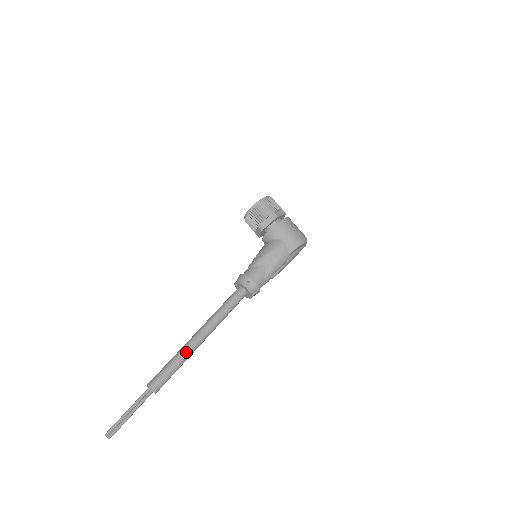
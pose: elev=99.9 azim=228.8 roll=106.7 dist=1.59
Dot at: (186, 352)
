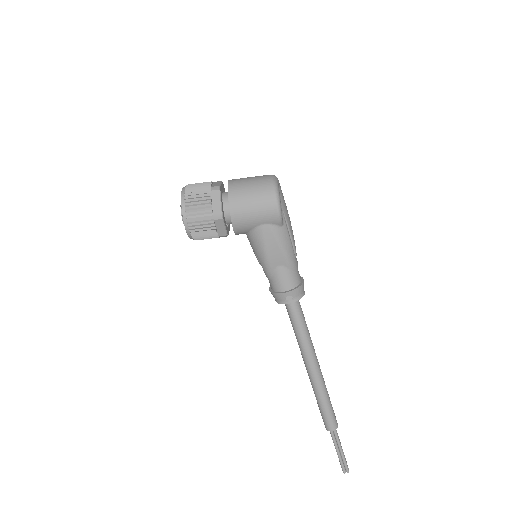
Dot at: (320, 389)
